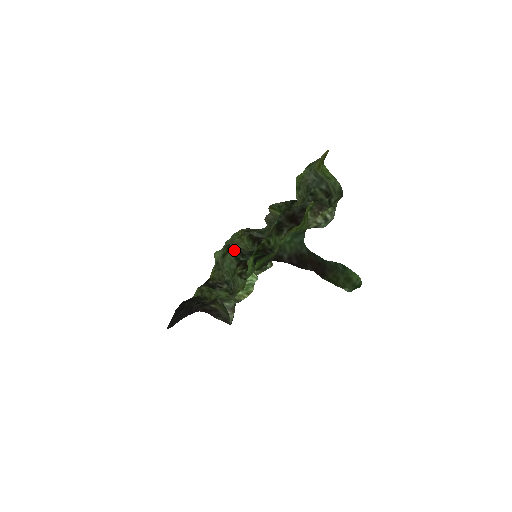
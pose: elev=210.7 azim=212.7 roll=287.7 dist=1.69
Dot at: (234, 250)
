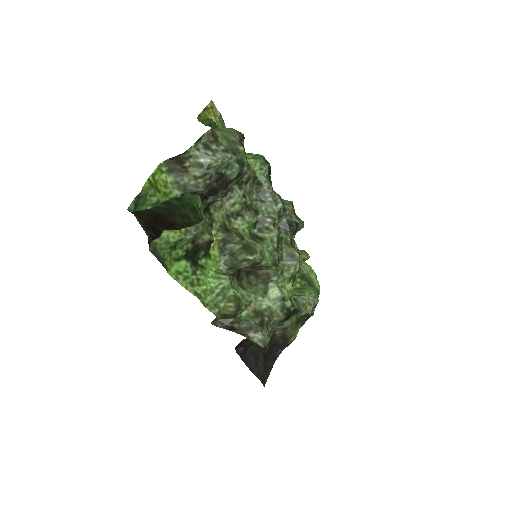
Dot at: occluded
